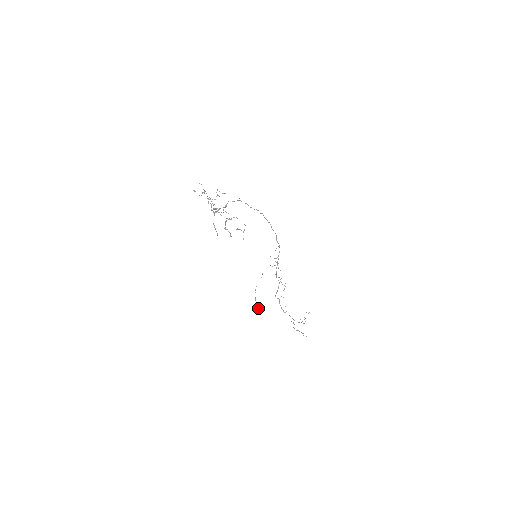
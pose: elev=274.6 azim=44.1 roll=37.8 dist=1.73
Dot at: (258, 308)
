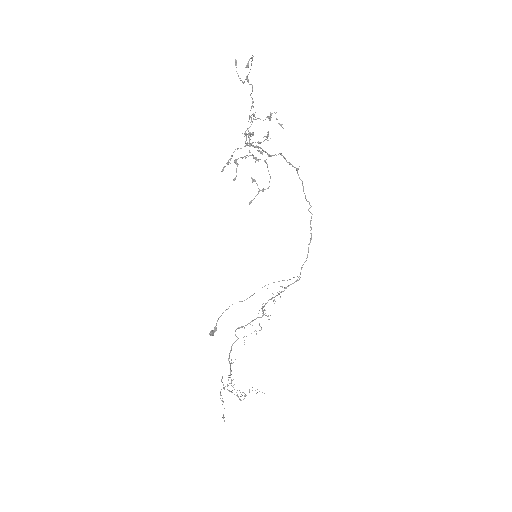
Dot at: (214, 330)
